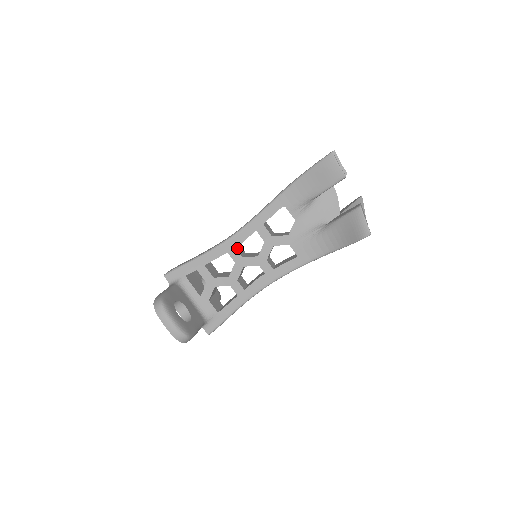
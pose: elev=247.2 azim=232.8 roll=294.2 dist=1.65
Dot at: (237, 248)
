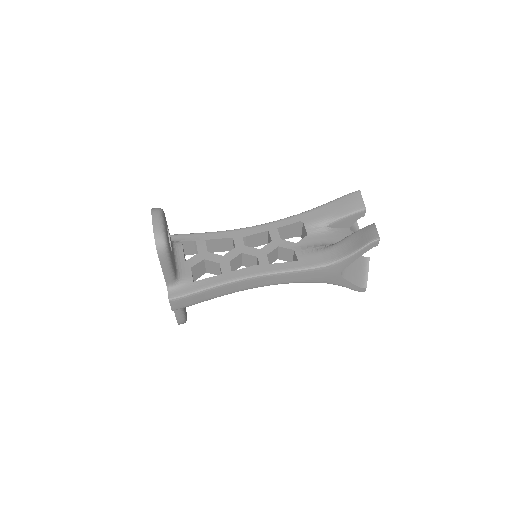
Dot at: occluded
